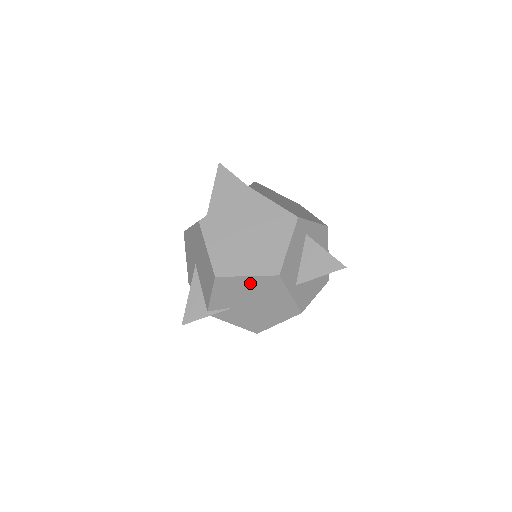
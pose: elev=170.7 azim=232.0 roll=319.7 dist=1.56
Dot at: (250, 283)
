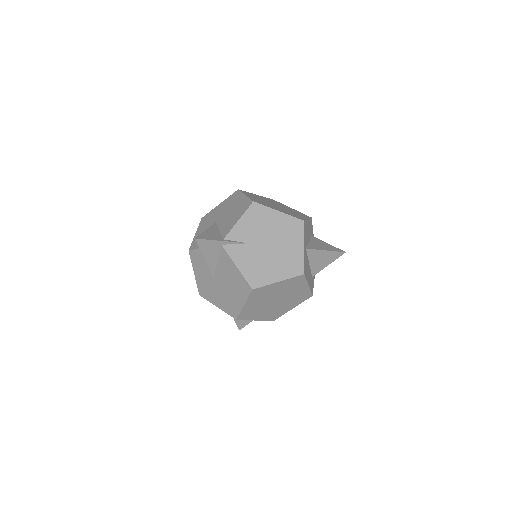
Dot at: (277, 220)
